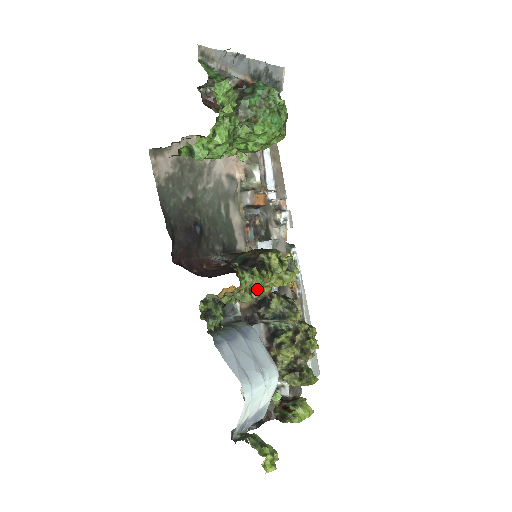
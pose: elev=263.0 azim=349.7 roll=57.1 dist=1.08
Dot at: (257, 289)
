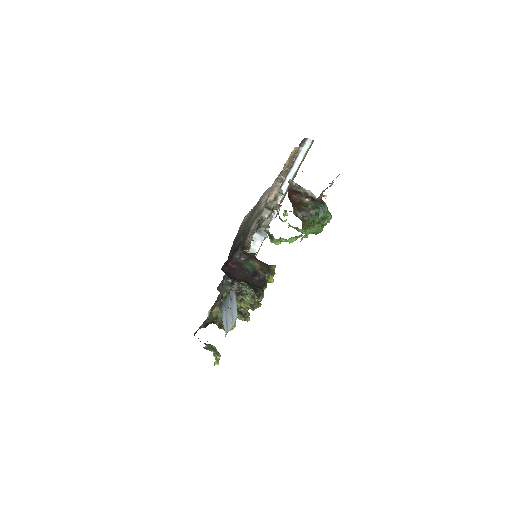
Dot at: occluded
